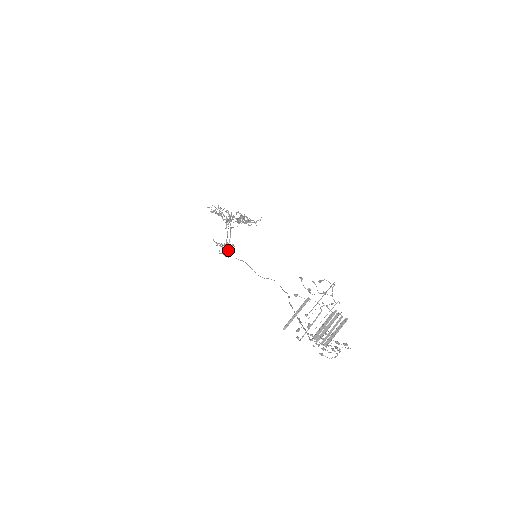
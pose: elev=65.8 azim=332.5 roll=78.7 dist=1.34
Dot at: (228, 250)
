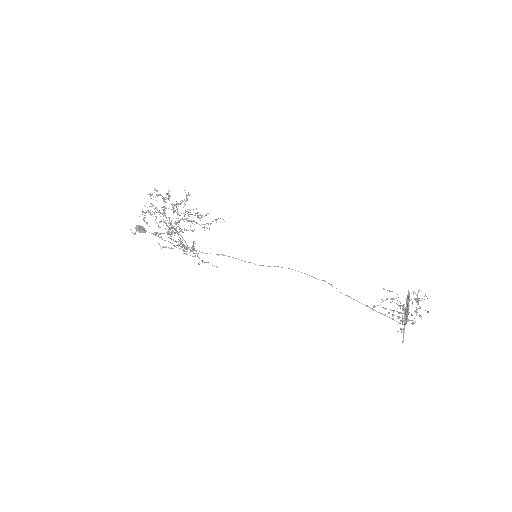
Dot at: occluded
